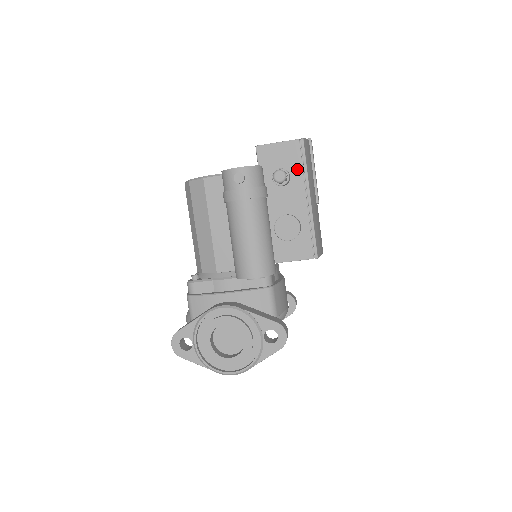
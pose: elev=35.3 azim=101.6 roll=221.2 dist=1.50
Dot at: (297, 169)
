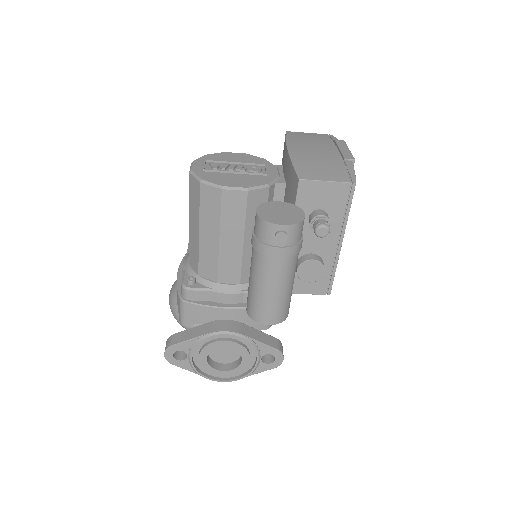
Dot at: (338, 213)
